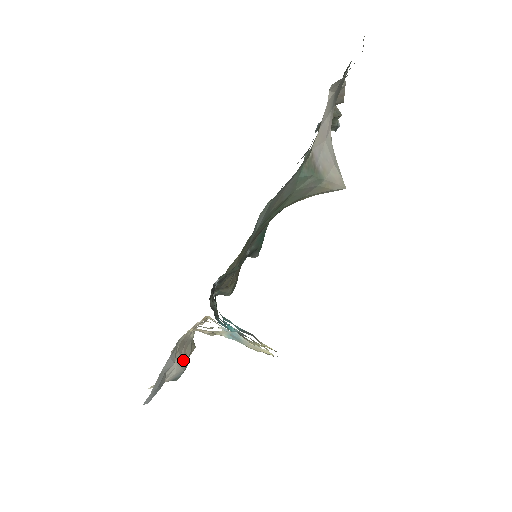
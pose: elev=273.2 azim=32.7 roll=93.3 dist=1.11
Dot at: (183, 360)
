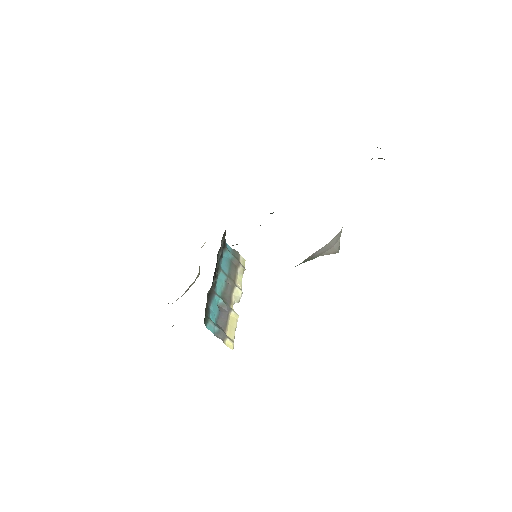
Dot at: (186, 291)
